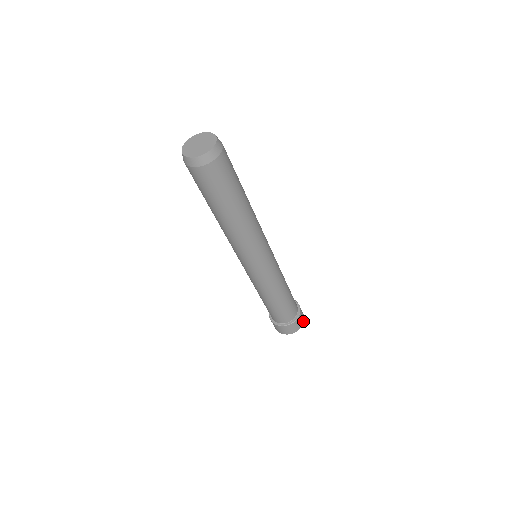
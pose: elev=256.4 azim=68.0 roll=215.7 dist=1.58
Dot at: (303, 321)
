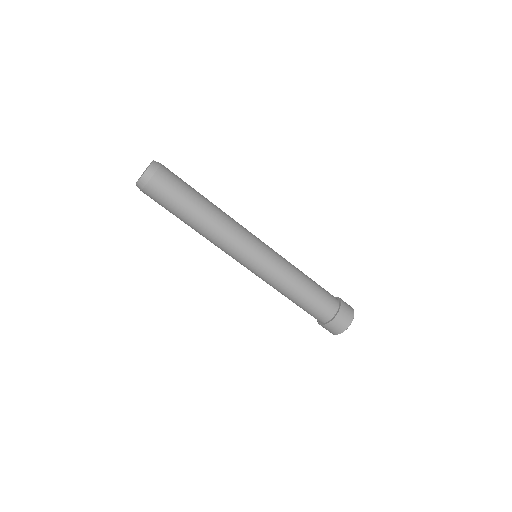
Dot at: (351, 307)
